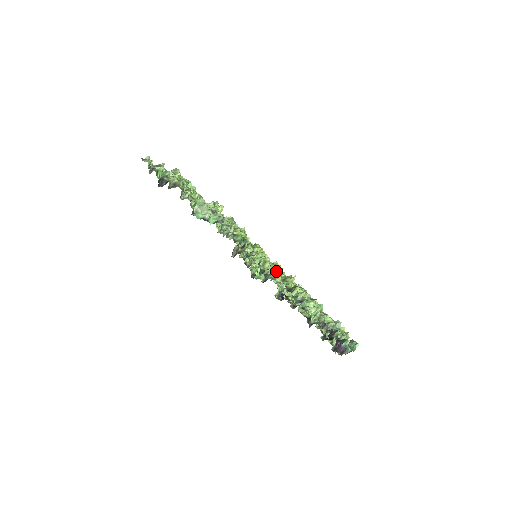
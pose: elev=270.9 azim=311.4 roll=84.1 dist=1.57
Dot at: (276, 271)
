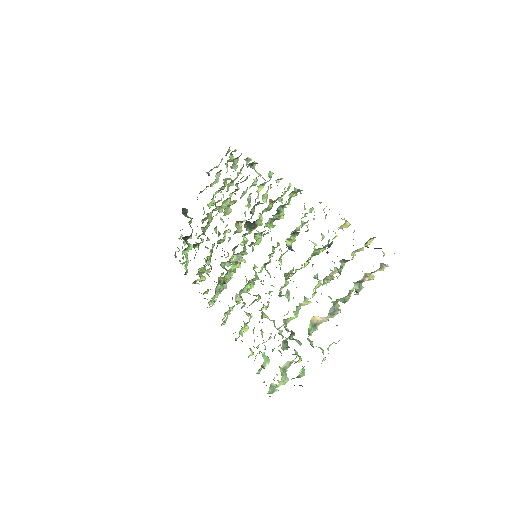
Dot at: (305, 216)
